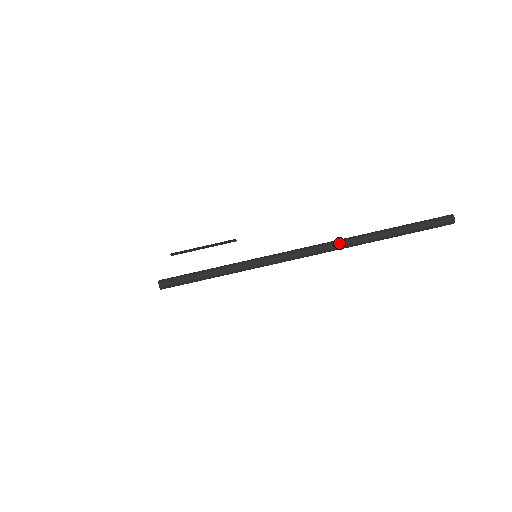
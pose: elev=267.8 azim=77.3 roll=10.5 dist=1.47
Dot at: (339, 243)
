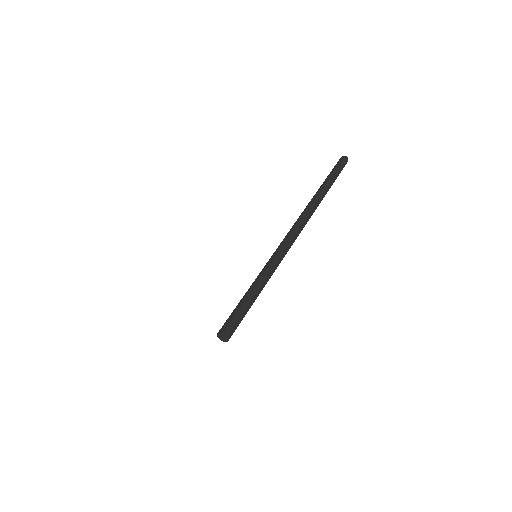
Dot at: (313, 207)
